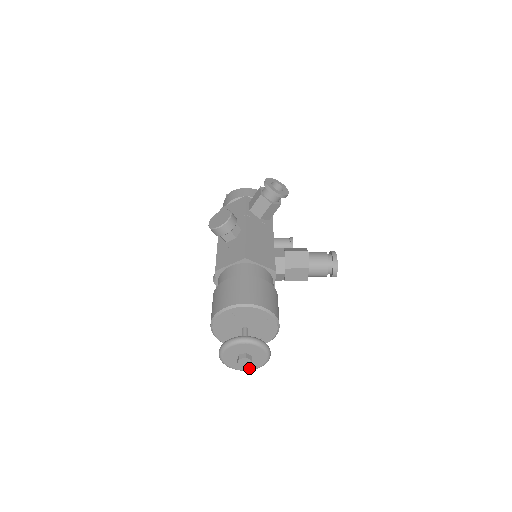
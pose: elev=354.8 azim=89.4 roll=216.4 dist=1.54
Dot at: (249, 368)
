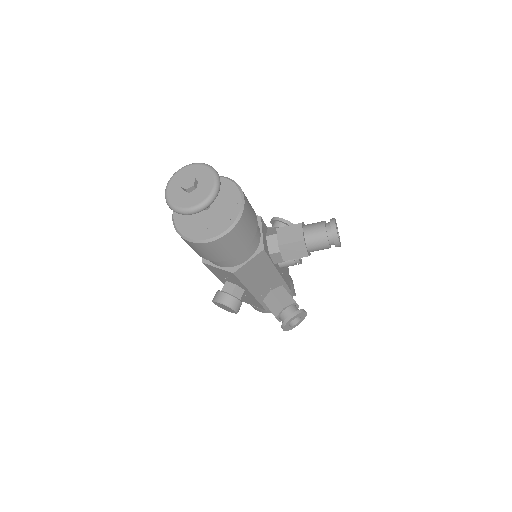
Dot at: (195, 203)
